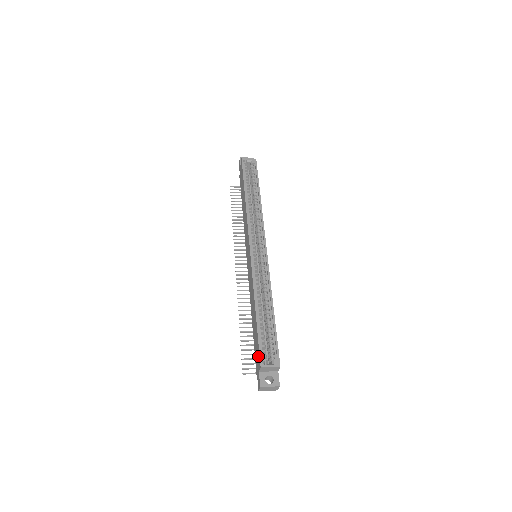
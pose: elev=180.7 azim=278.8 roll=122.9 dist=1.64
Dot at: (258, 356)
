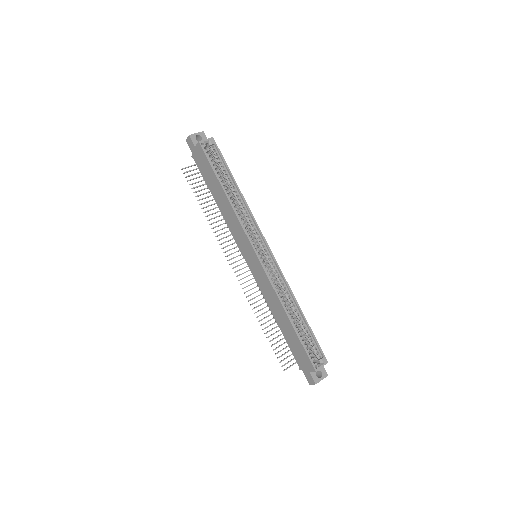
Dot at: (306, 360)
